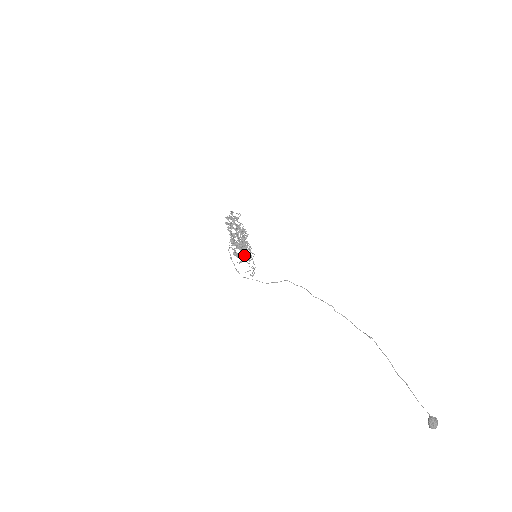
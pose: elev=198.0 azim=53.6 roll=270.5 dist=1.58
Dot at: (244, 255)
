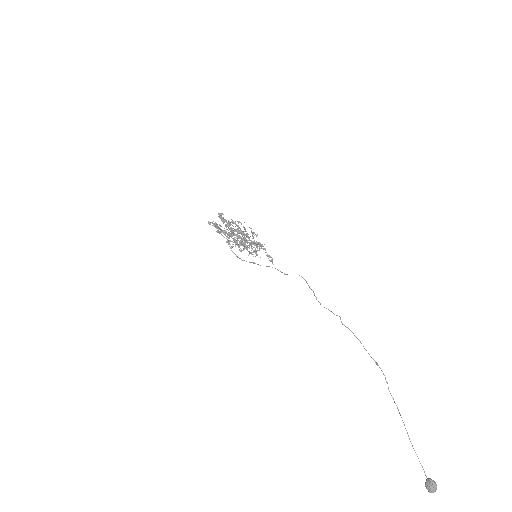
Dot at: (255, 245)
